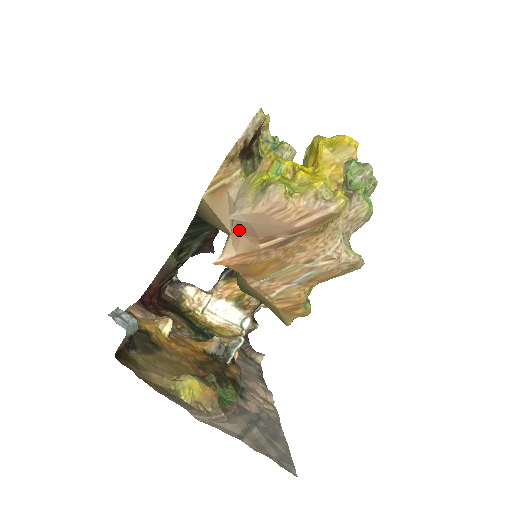
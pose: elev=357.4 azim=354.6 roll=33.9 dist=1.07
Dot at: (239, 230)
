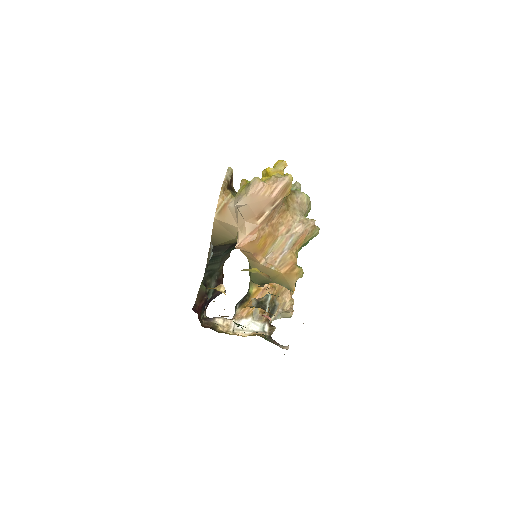
Dot at: (243, 218)
